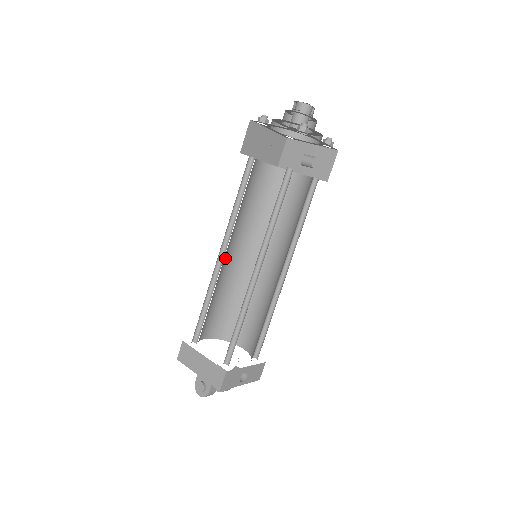
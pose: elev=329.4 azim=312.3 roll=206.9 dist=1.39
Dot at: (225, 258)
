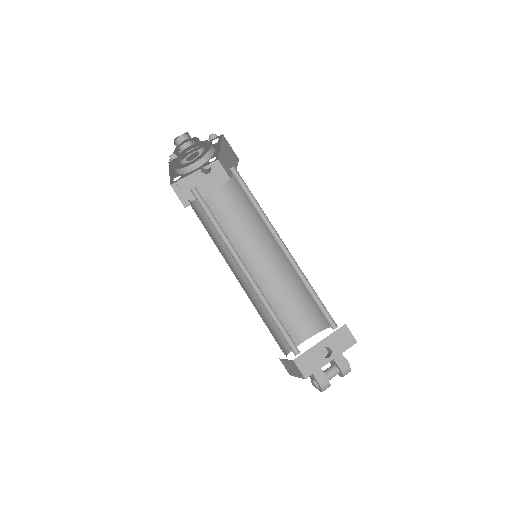
Dot at: occluded
